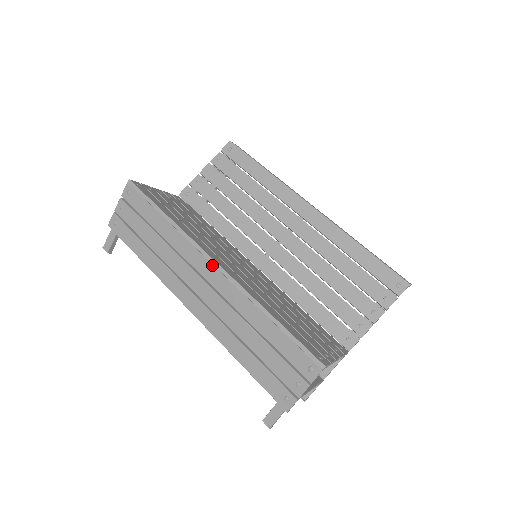
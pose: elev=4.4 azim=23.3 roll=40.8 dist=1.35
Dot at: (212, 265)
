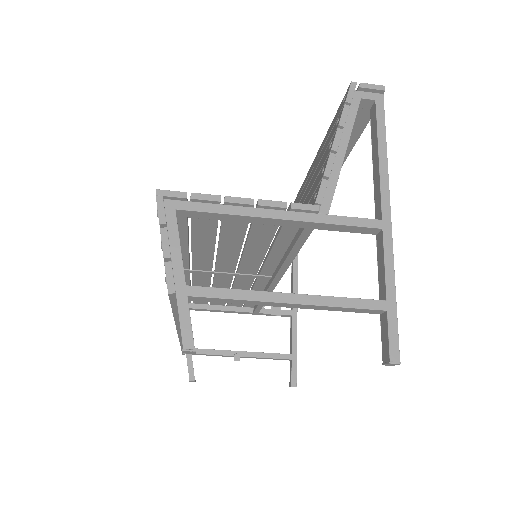
Dot at: occluded
